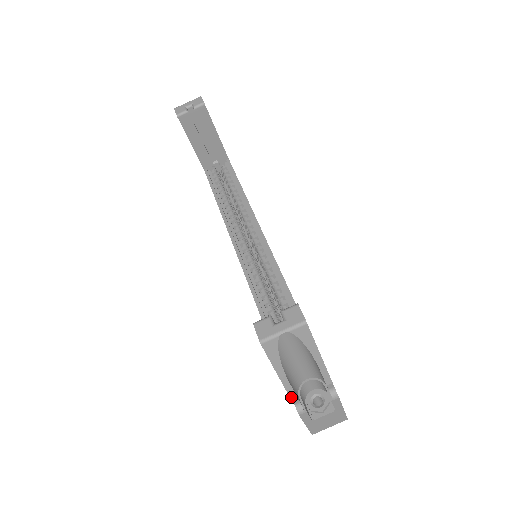
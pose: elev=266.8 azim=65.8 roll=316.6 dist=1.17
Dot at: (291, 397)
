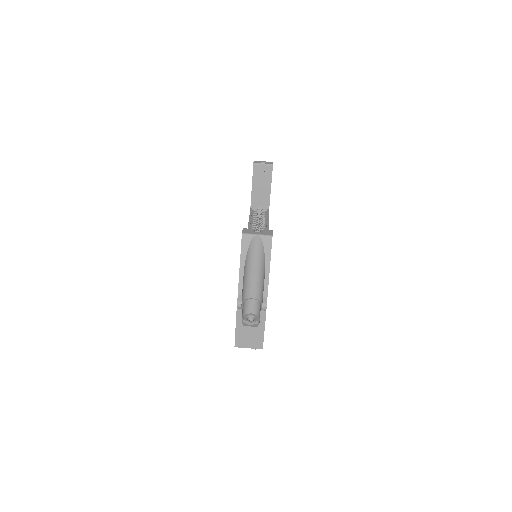
Dot at: (239, 291)
